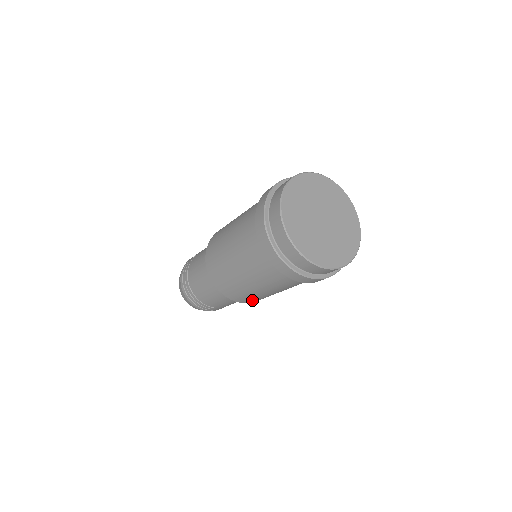
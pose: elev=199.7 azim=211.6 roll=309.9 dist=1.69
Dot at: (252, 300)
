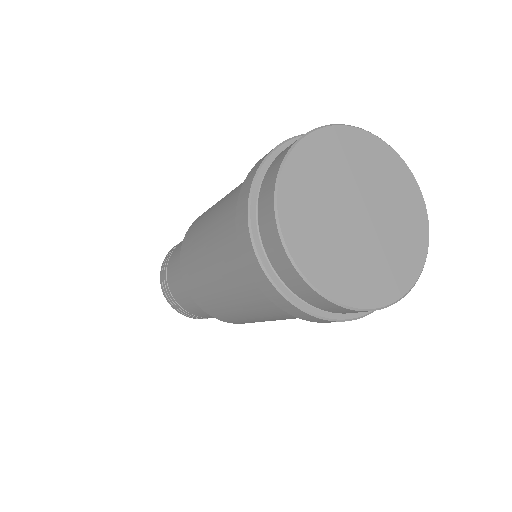
Dot at: (217, 313)
